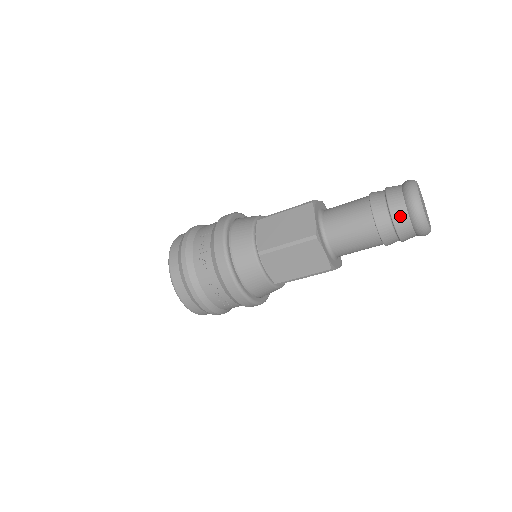
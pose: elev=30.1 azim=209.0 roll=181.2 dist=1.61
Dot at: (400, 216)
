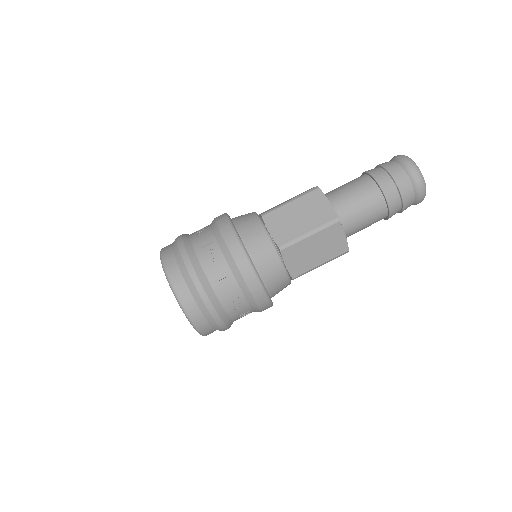
Dot at: (392, 166)
